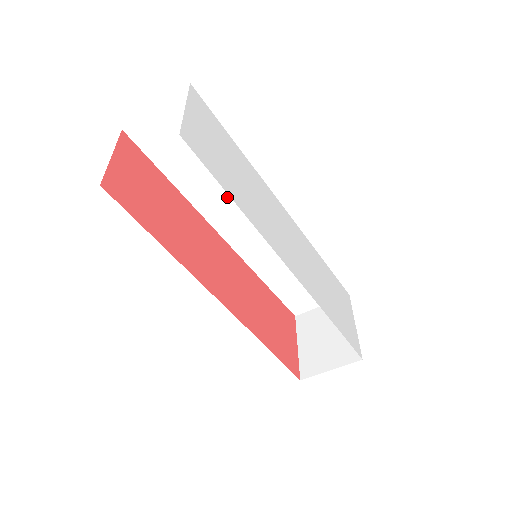
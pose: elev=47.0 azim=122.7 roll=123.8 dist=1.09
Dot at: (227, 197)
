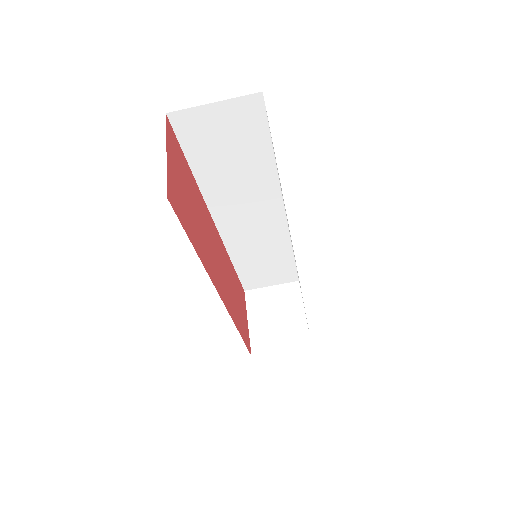
Dot at: (239, 193)
